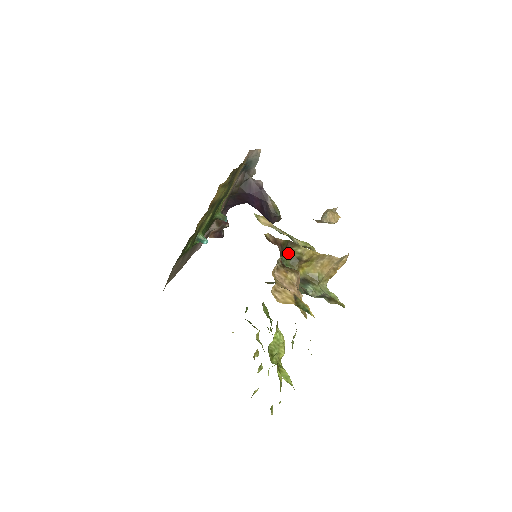
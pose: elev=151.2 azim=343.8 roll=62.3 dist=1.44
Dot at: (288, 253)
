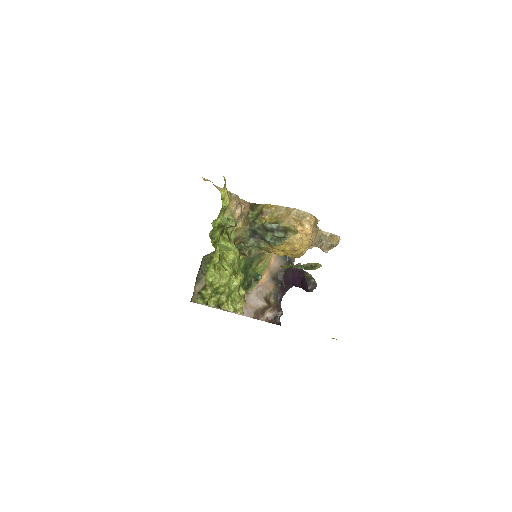
Dot at: (254, 212)
